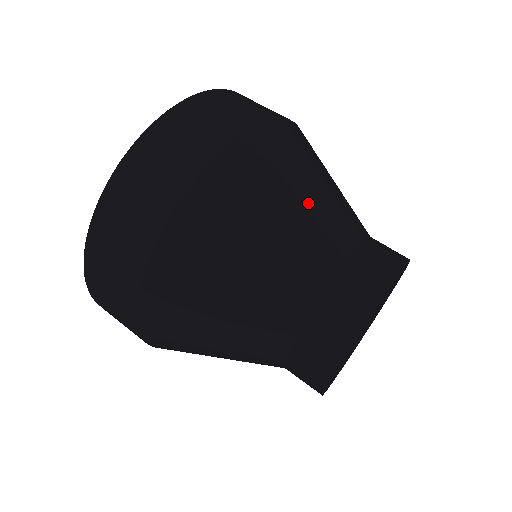
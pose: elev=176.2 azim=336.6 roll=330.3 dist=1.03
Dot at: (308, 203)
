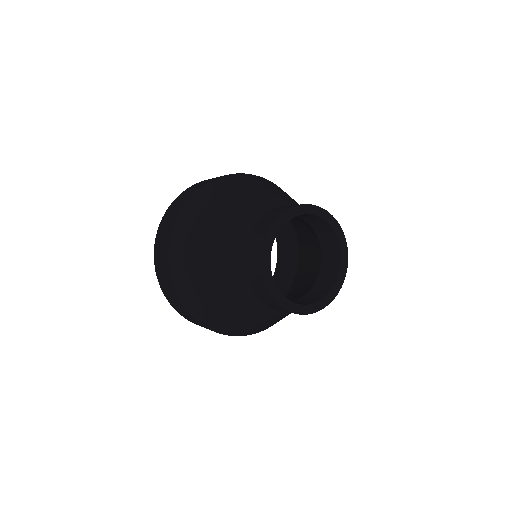
Dot at: (268, 191)
